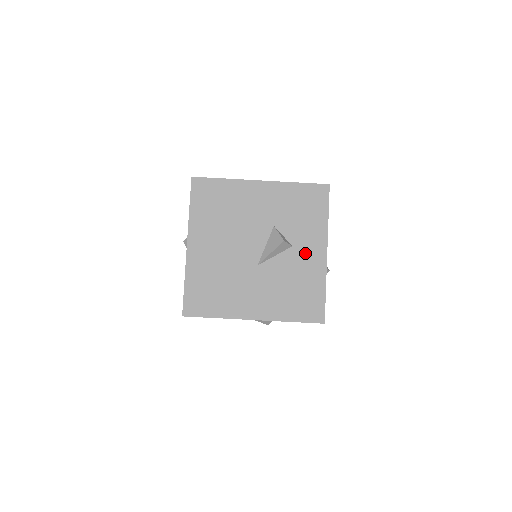
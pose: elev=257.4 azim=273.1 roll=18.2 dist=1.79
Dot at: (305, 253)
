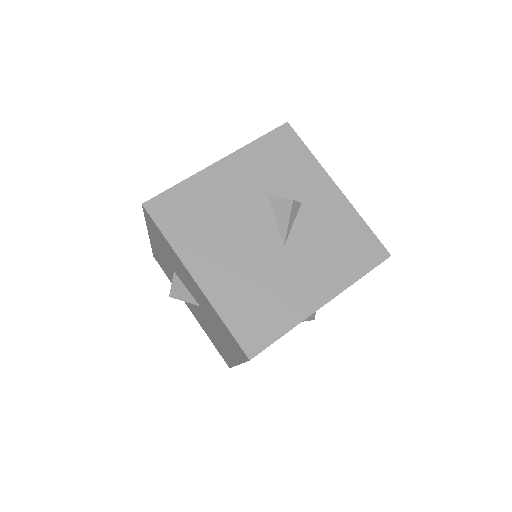
Dot at: (318, 201)
